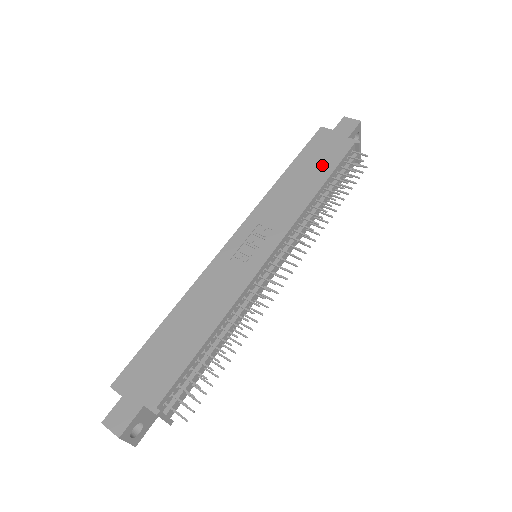
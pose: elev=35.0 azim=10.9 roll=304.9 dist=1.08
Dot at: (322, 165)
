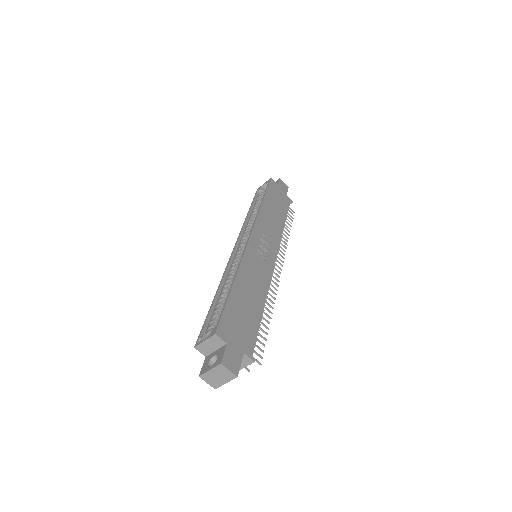
Dot at: (281, 207)
